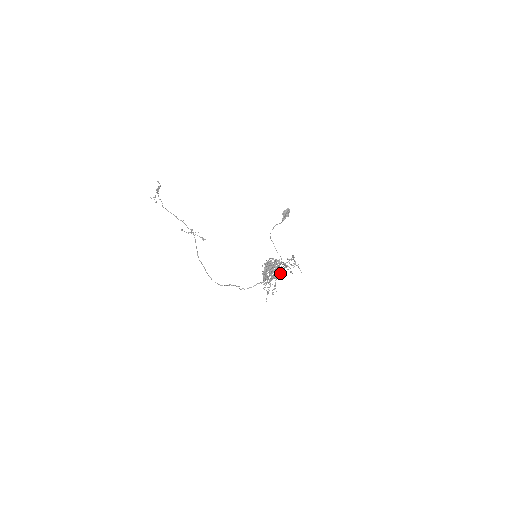
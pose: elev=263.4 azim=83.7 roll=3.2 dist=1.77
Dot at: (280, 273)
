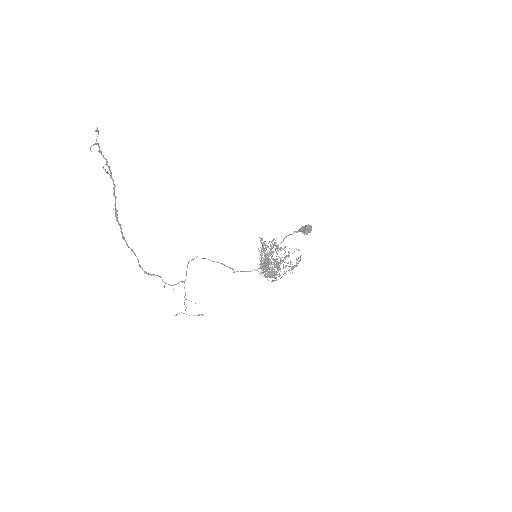
Dot at: (279, 267)
